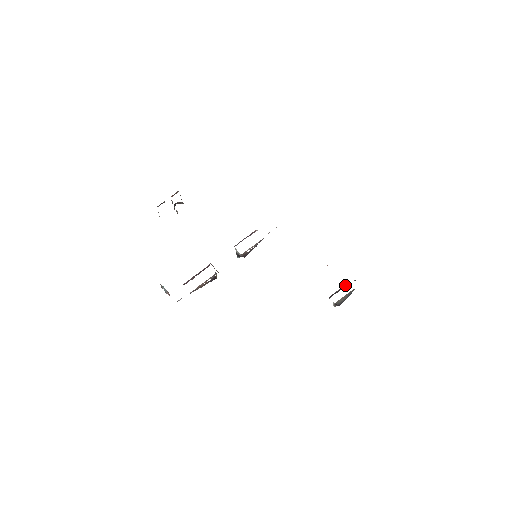
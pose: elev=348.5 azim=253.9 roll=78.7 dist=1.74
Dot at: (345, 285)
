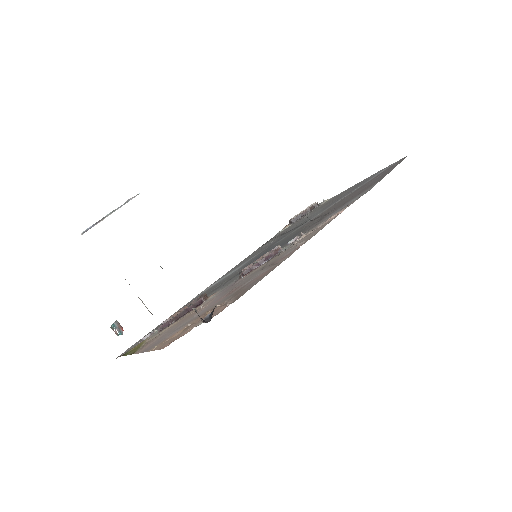
Dot at: (312, 207)
